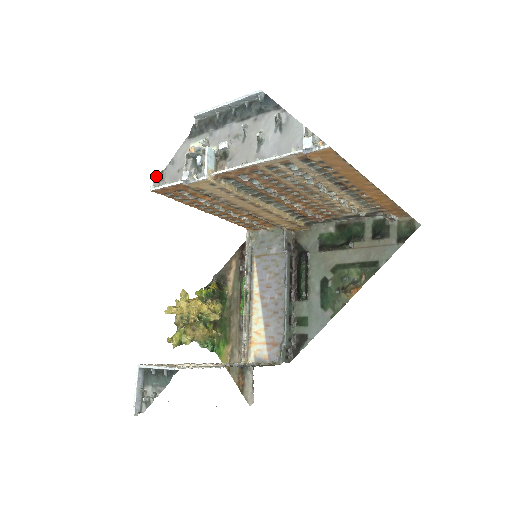
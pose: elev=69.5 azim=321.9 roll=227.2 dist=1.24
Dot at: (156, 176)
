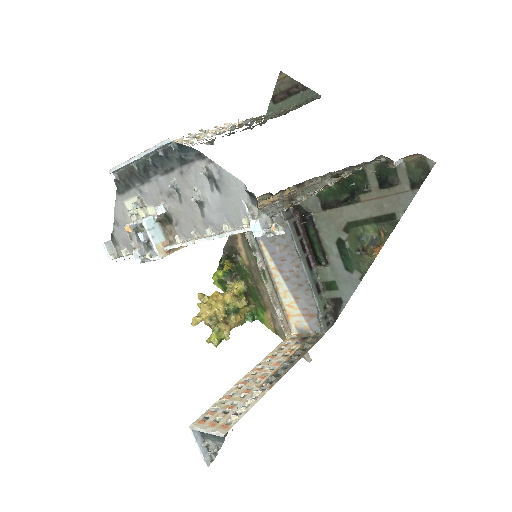
Dot at: (108, 242)
